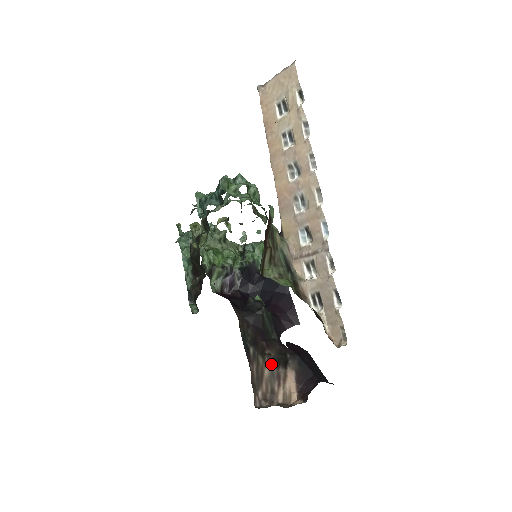
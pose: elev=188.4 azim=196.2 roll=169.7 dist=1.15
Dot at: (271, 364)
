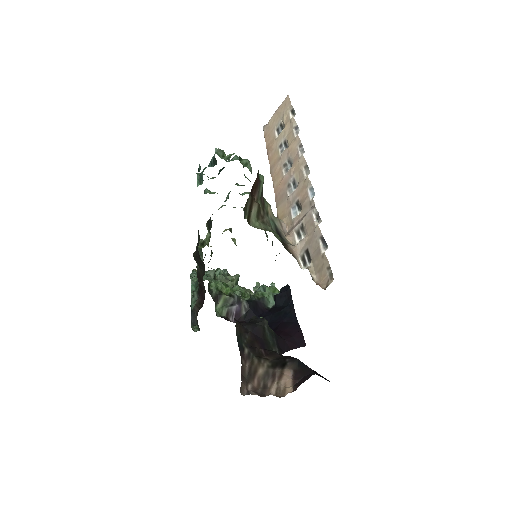
Dot at: (267, 366)
